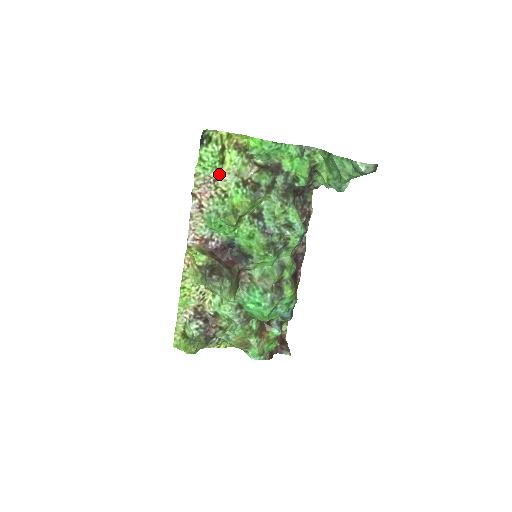
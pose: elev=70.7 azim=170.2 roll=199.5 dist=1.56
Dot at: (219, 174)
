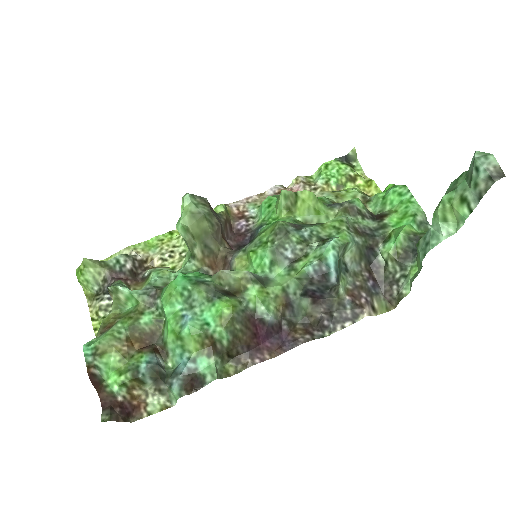
Dot at: (325, 188)
